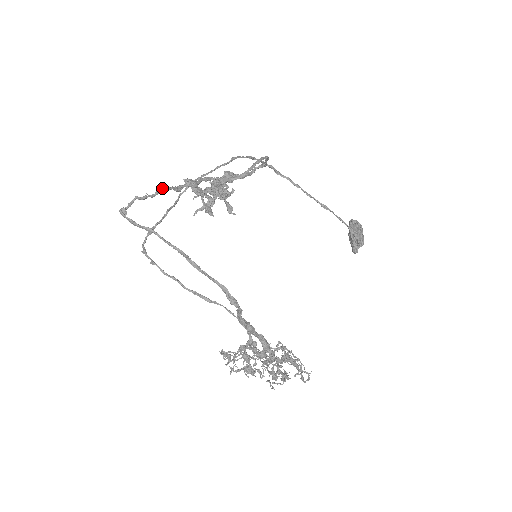
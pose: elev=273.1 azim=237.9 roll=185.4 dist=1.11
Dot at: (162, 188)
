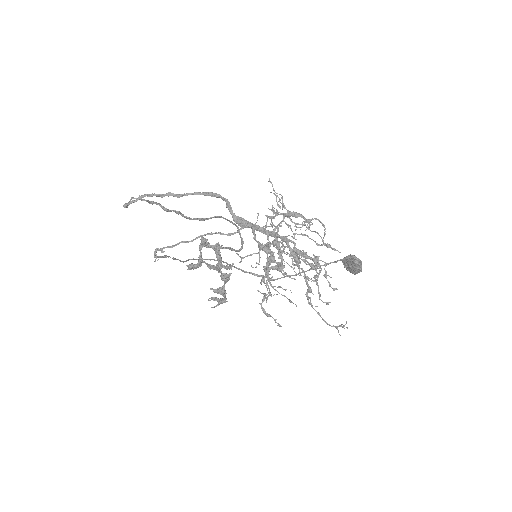
Dot at: (151, 201)
